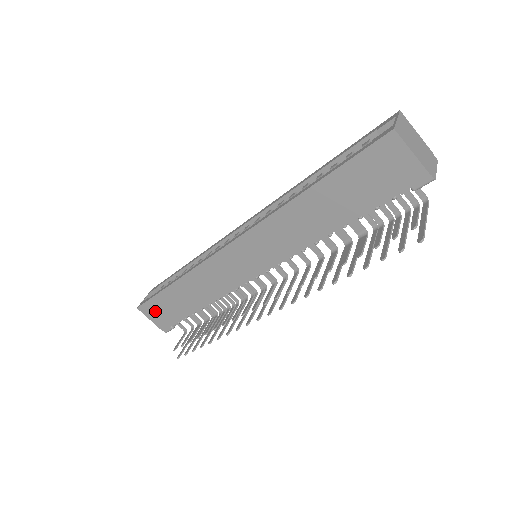
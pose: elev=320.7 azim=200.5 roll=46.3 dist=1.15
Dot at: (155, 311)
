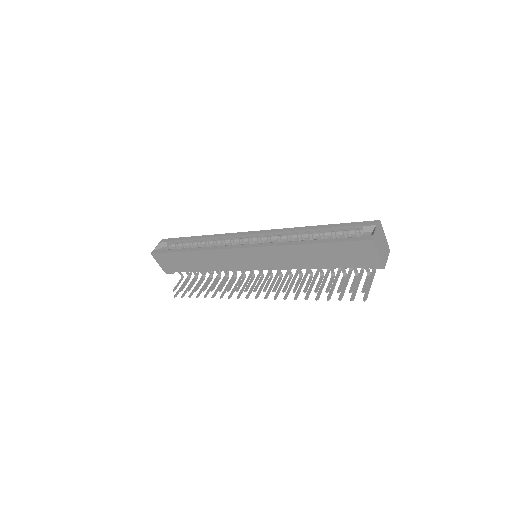
Dot at: (165, 260)
